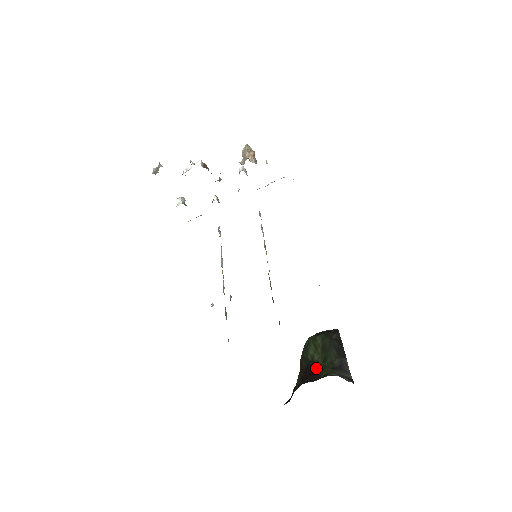
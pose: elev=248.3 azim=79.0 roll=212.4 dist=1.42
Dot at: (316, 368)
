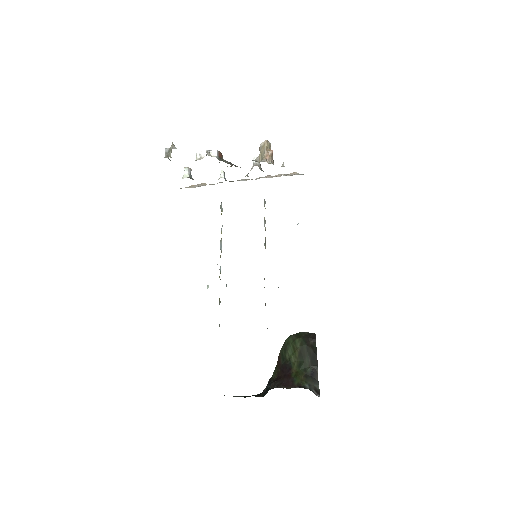
Dot at: (292, 371)
